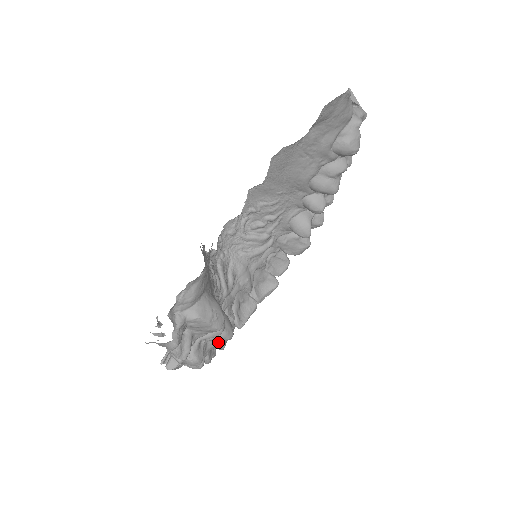
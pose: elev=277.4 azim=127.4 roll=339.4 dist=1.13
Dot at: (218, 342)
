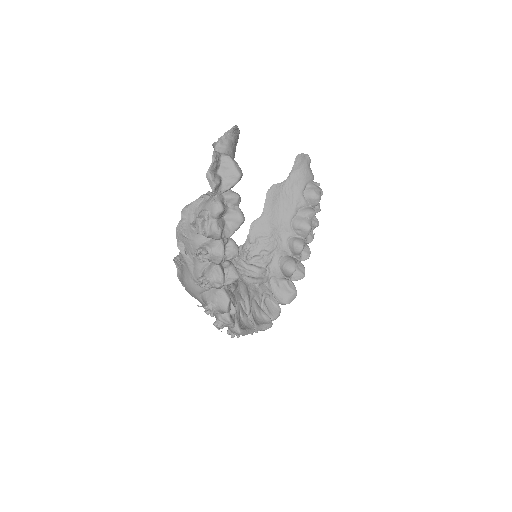
Dot at: (233, 228)
